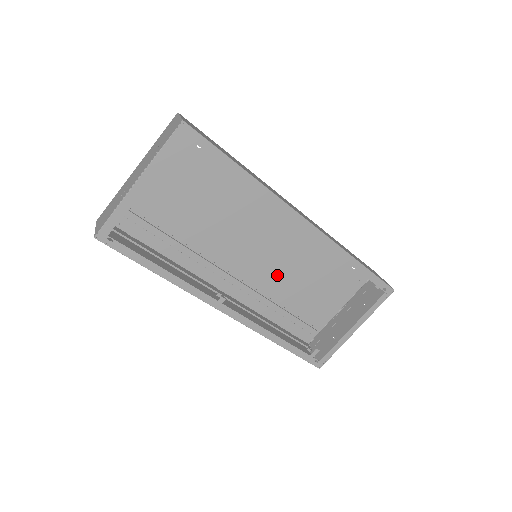
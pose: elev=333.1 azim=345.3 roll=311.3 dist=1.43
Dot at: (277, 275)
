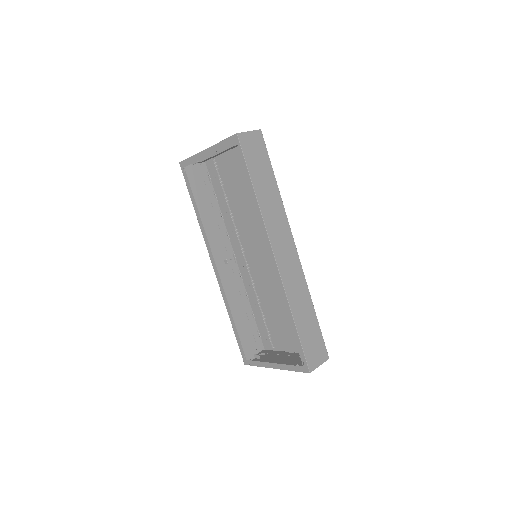
Dot at: (268, 283)
